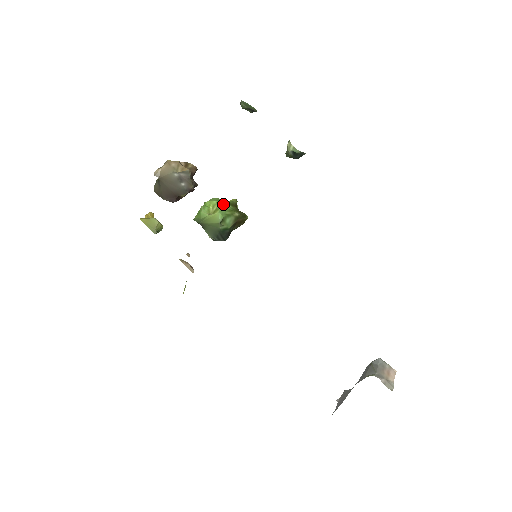
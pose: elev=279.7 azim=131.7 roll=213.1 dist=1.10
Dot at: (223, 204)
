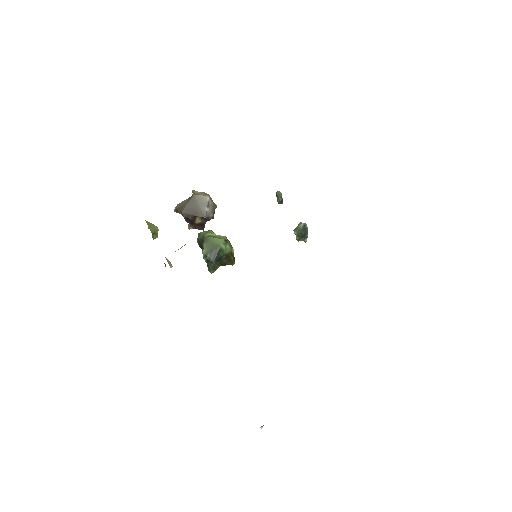
Dot at: occluded
